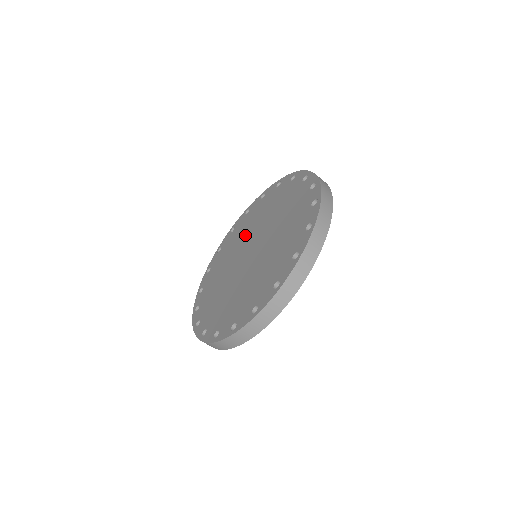
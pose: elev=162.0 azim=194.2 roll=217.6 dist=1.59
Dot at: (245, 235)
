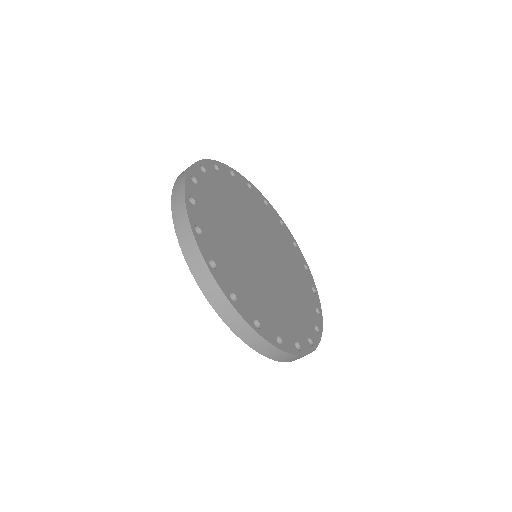
Dot at: occluded
